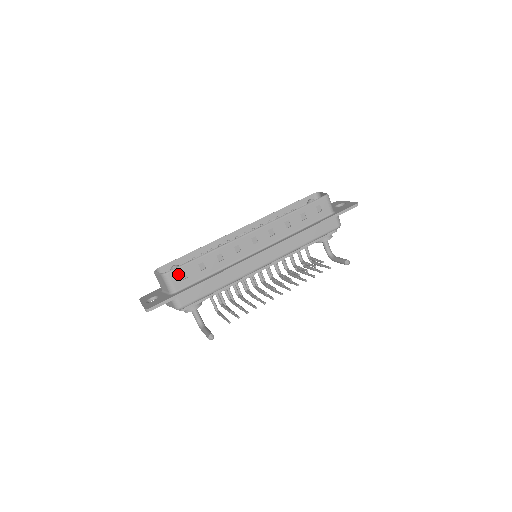
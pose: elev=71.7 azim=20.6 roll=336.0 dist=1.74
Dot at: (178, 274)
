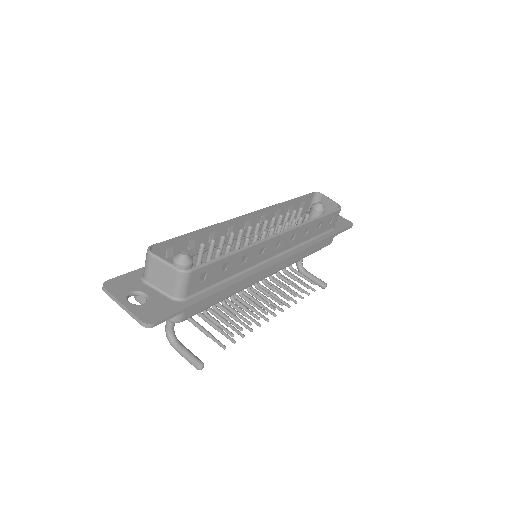
Dot at: (199, 274)
